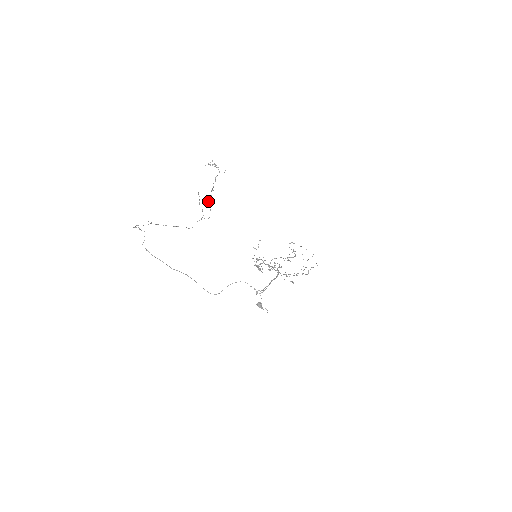
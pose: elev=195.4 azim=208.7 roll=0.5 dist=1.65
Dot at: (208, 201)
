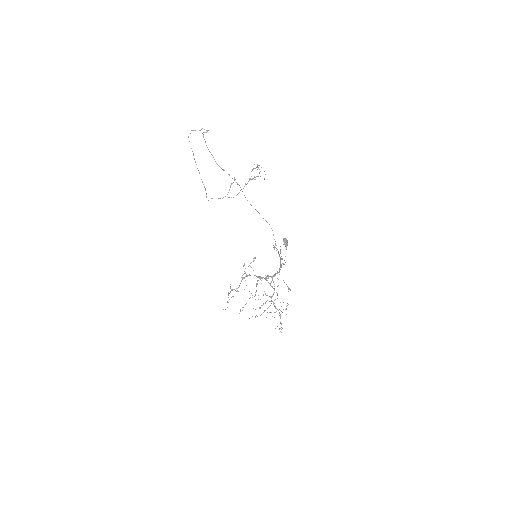
Dot at: occluded
